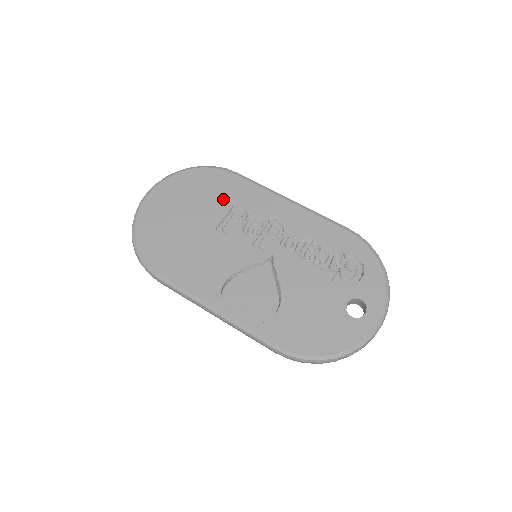
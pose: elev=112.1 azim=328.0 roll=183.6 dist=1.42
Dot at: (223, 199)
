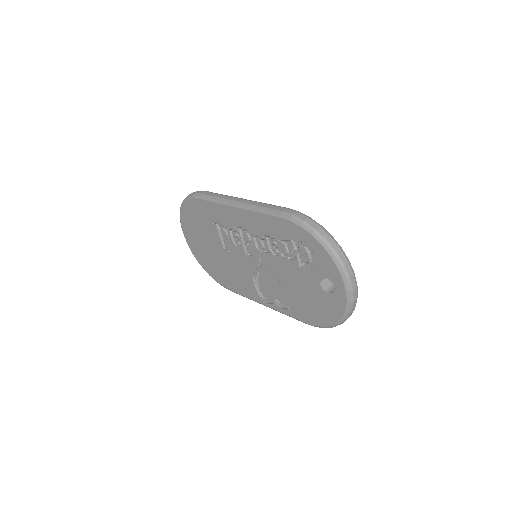
Dot at: (210, 224)
